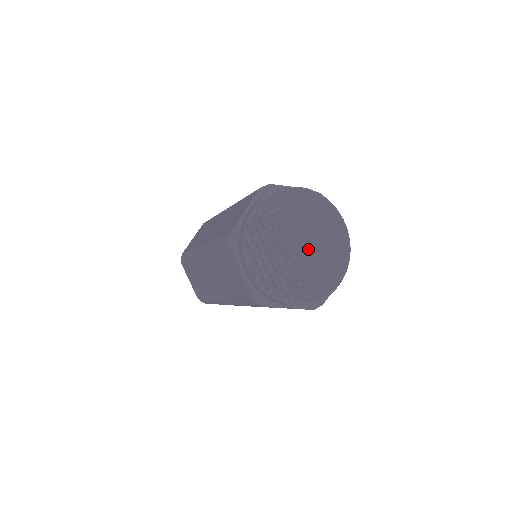
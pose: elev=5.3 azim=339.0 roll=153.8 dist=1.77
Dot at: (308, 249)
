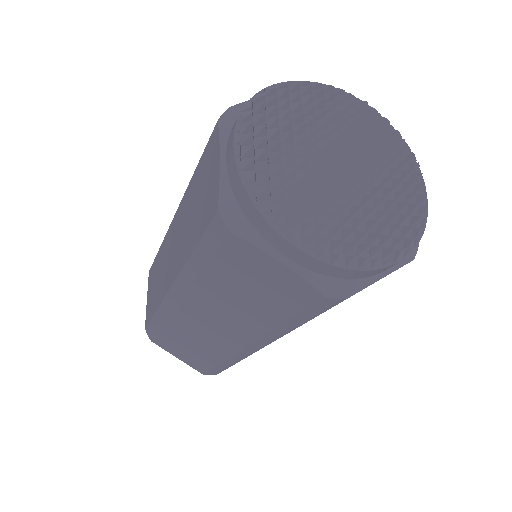
Dot at: (351, 181)
